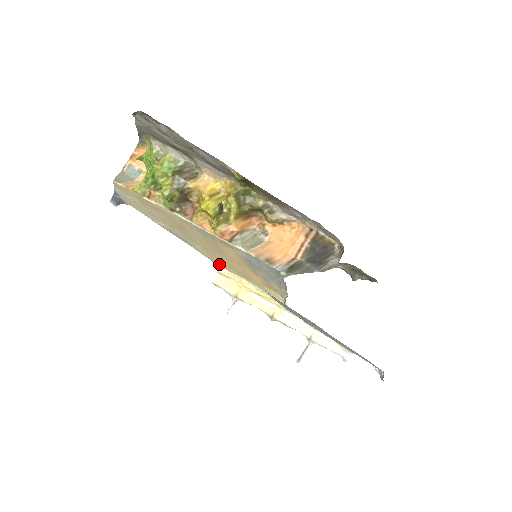
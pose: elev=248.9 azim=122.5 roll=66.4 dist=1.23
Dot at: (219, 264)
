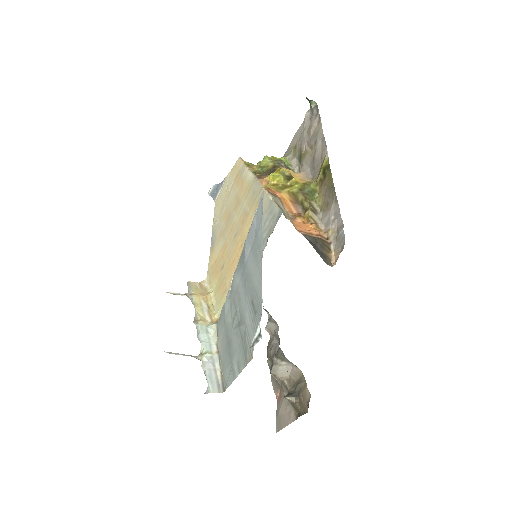
Dot at: (211, 276)
